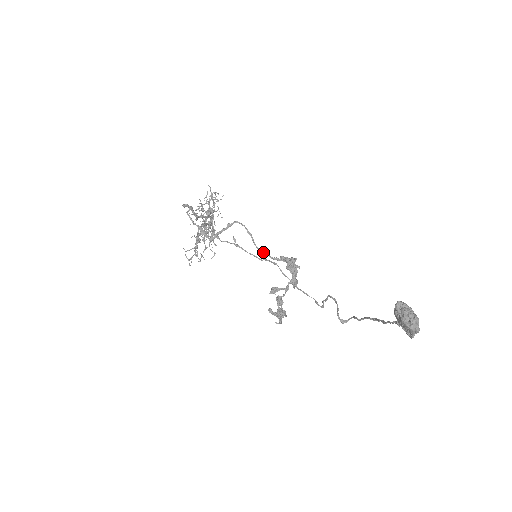
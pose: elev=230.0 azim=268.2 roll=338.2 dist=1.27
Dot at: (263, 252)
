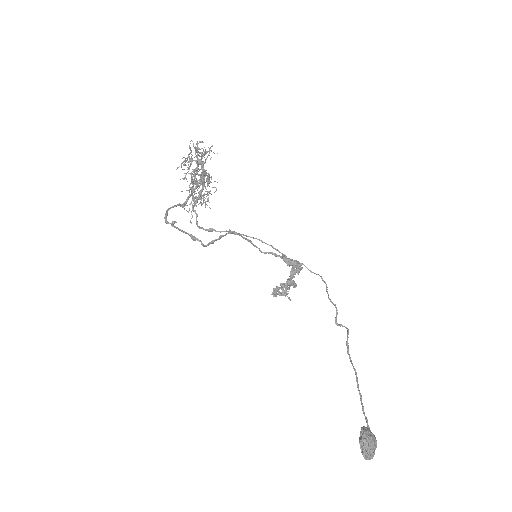
Dot at: occluded
